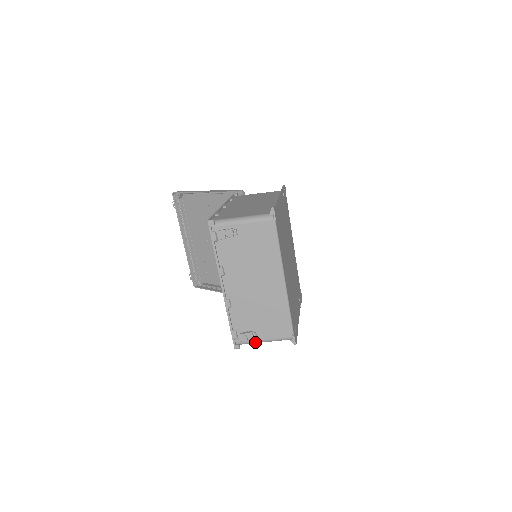
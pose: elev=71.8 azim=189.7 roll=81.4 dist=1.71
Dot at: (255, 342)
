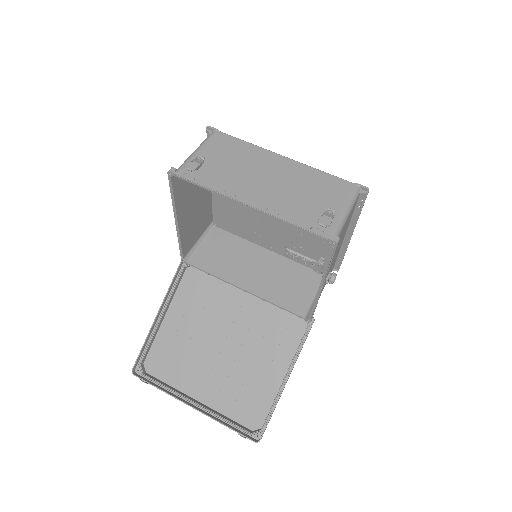
Dot at: (341, 221)
